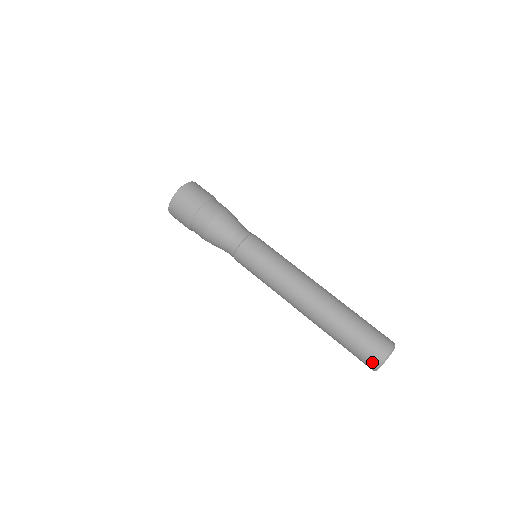
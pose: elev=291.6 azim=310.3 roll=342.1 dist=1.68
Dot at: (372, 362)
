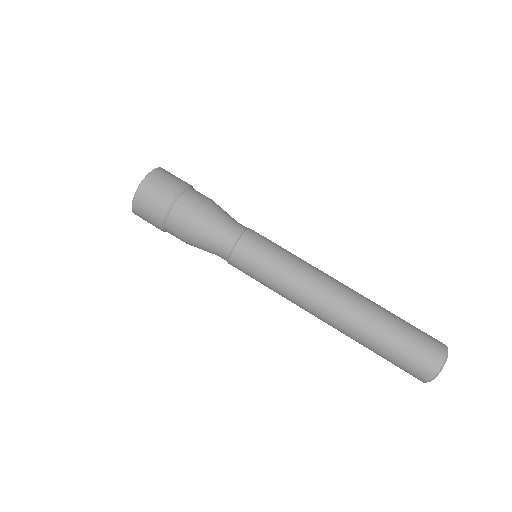
Dot at: (424, 373)
